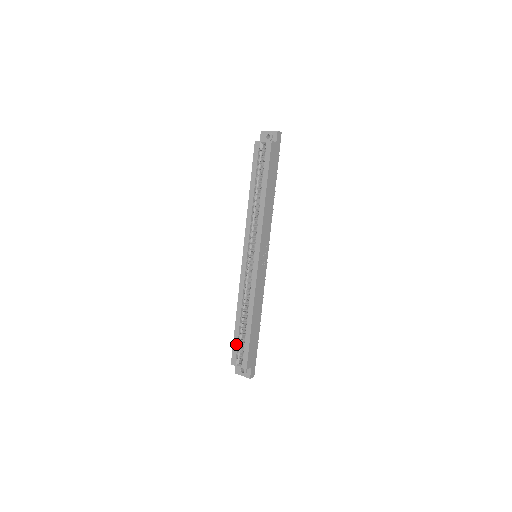
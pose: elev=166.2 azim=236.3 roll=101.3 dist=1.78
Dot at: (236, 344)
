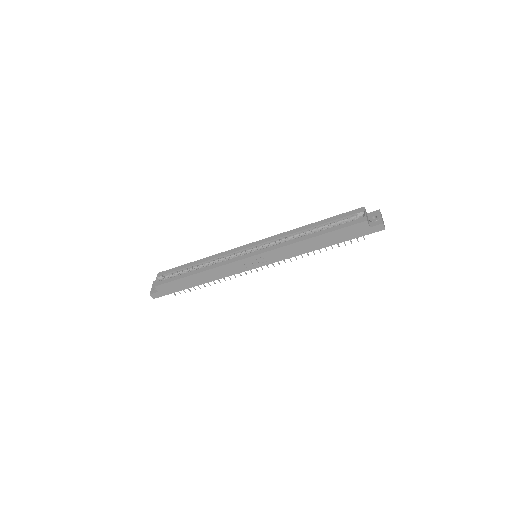
Dot at: (174, 270)
